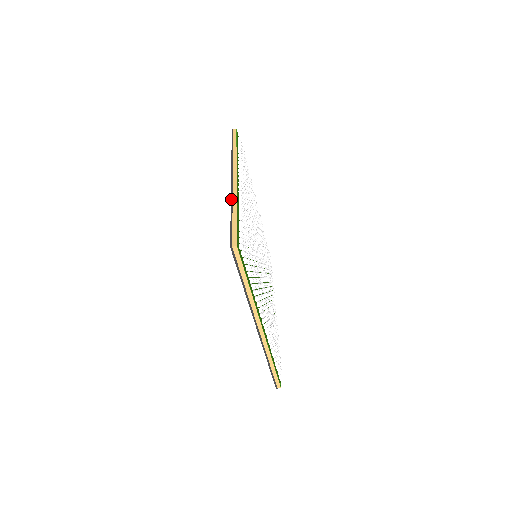
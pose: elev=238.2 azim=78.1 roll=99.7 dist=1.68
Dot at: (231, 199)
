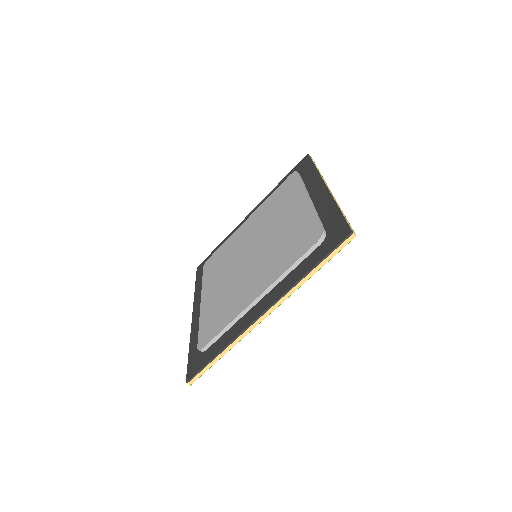
Dot at: (334, 199)
